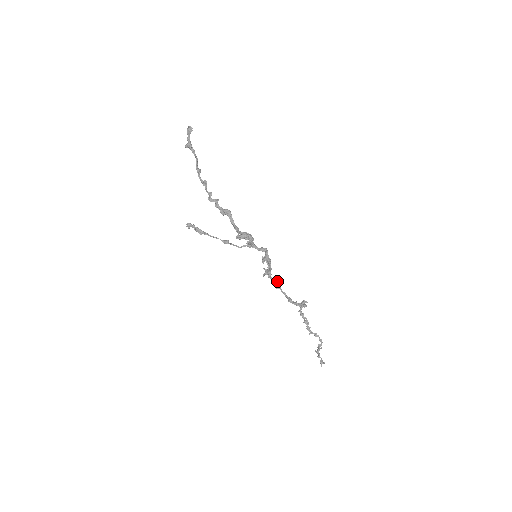
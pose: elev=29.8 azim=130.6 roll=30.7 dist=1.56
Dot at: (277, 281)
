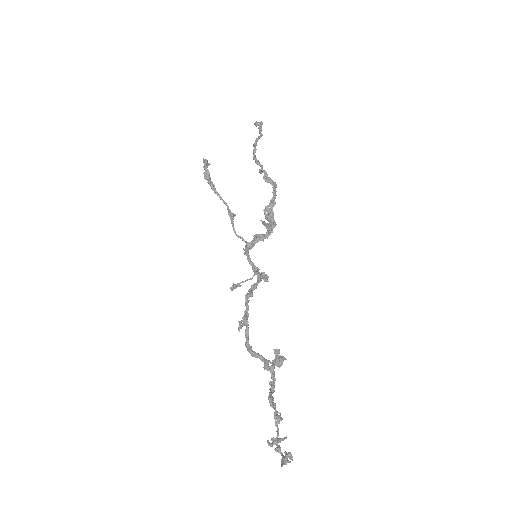
Dot at: occluded
